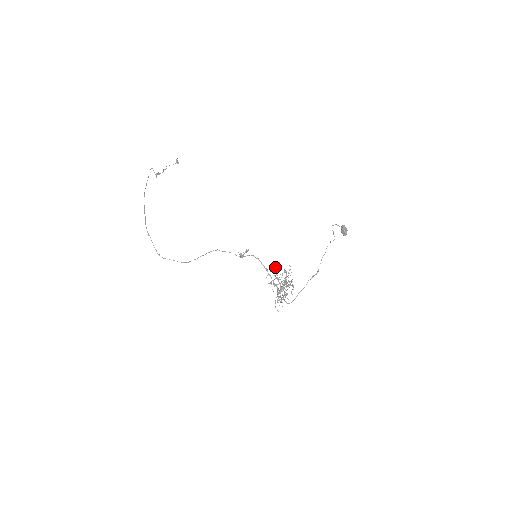
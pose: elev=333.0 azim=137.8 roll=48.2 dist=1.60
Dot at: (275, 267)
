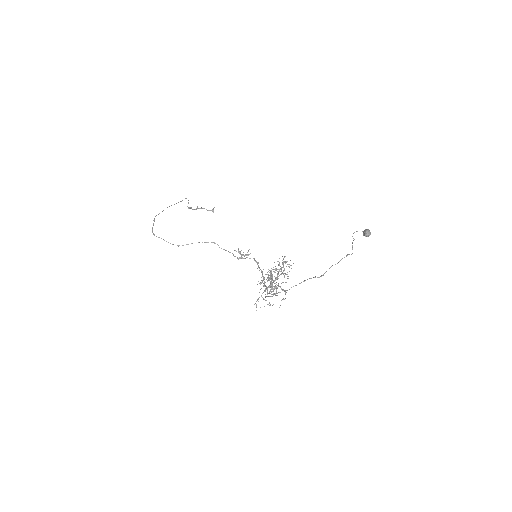
Dot at: occluded
